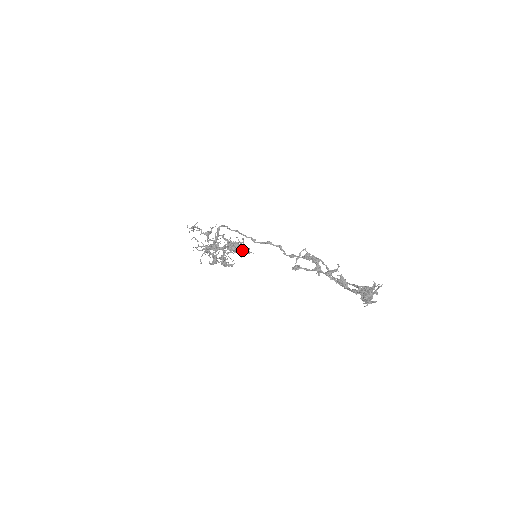
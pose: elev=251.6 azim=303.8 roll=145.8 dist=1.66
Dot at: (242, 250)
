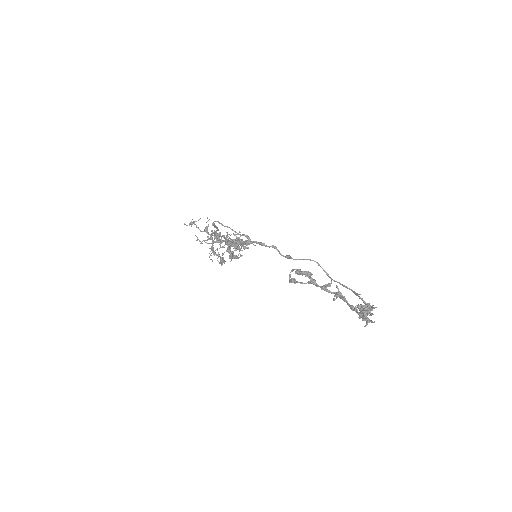
Dot at: (243, 243)
